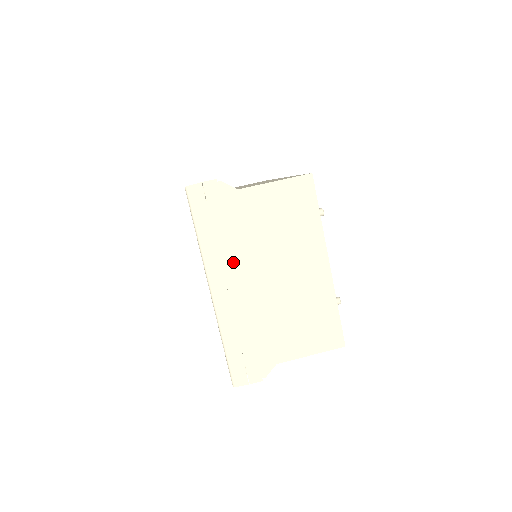
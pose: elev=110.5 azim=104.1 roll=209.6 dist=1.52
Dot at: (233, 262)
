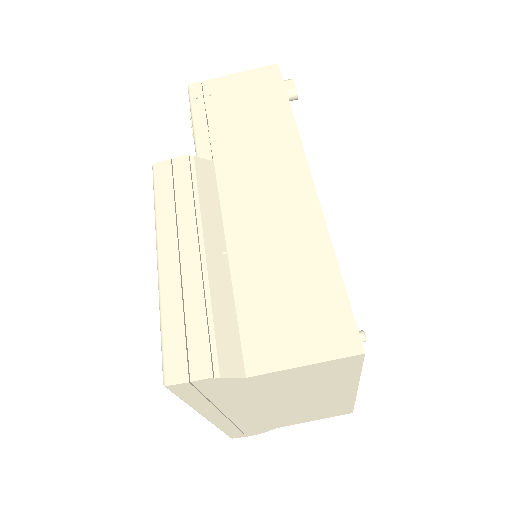
Dot at: (235, 407)
